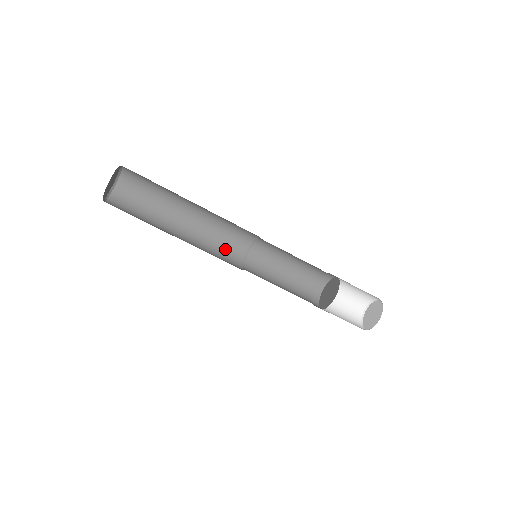
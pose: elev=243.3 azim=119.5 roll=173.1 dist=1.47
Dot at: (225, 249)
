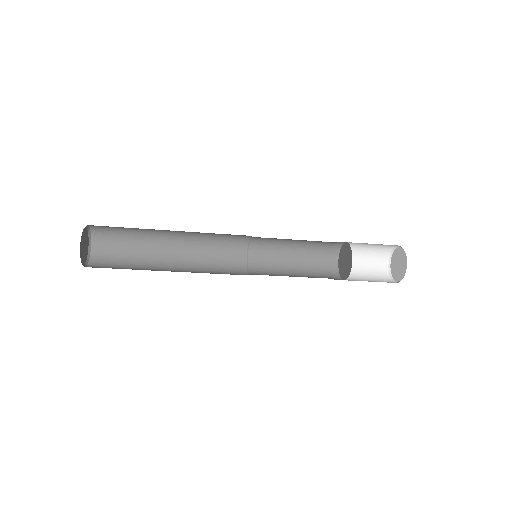
Dot at: (224, 260)
